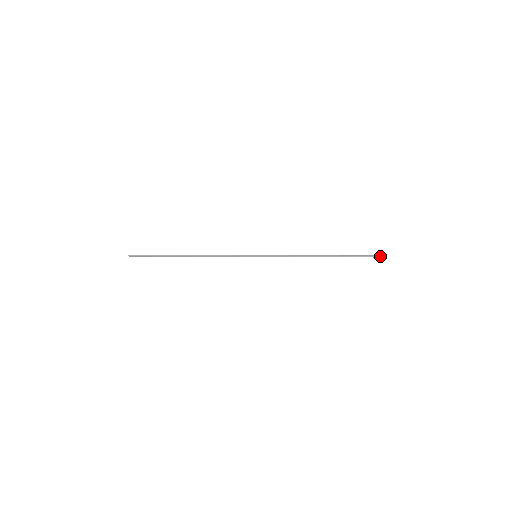
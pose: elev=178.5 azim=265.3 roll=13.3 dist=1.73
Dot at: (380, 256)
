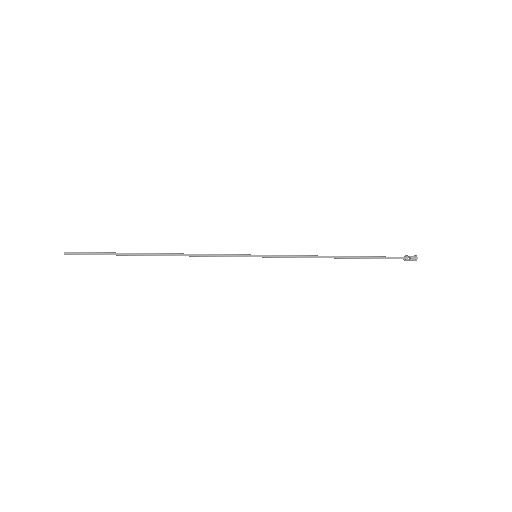
Dot at: (412, 258)
